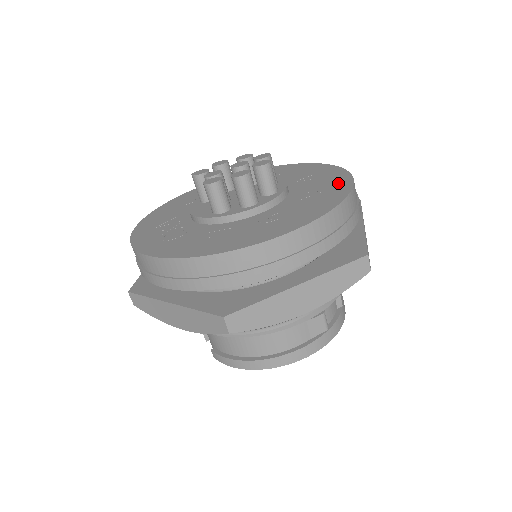
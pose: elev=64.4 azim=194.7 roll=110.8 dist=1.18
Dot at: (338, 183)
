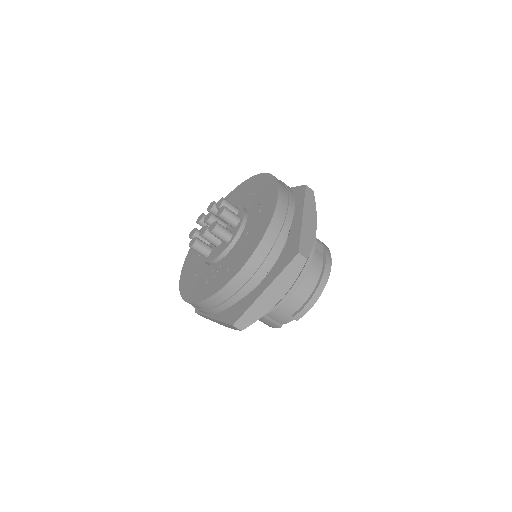
Dot at: (255, 181)
